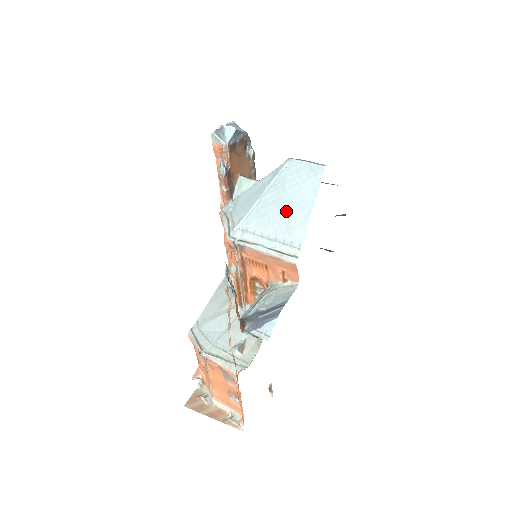
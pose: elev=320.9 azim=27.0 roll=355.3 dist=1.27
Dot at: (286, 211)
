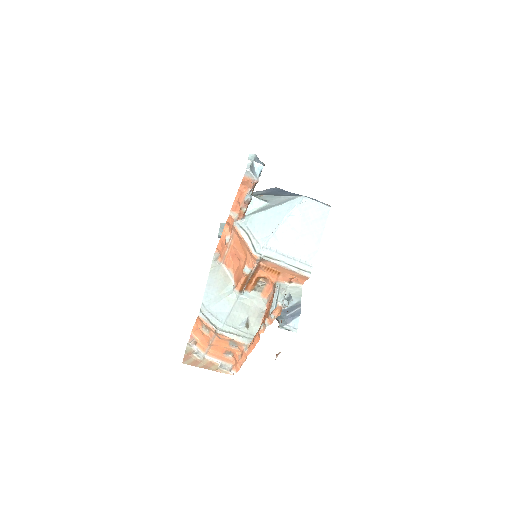
Dot at: (302, 238)
